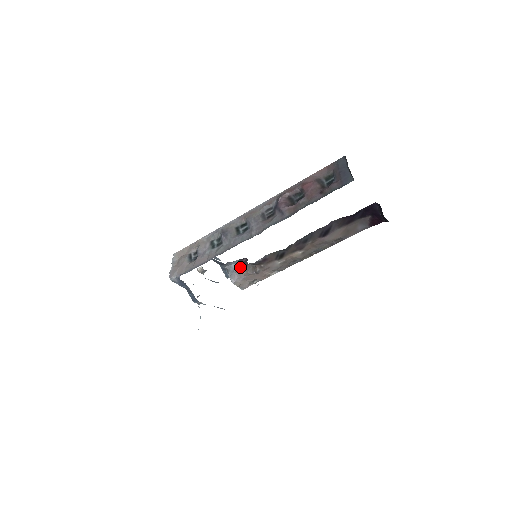
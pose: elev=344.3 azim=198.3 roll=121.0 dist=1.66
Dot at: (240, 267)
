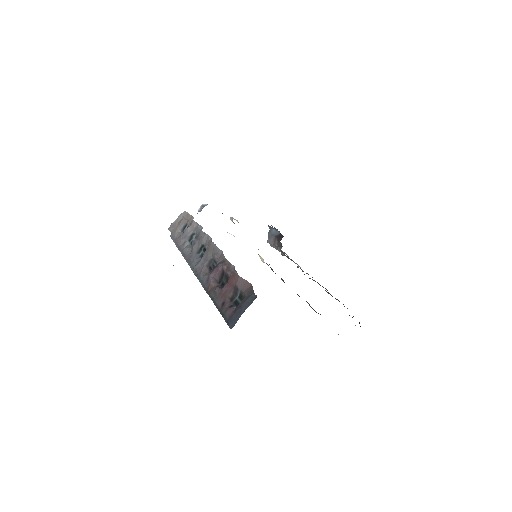
Dot at: (277, 237)
